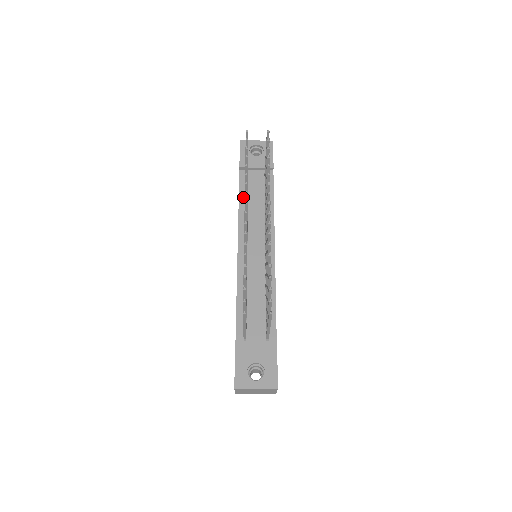
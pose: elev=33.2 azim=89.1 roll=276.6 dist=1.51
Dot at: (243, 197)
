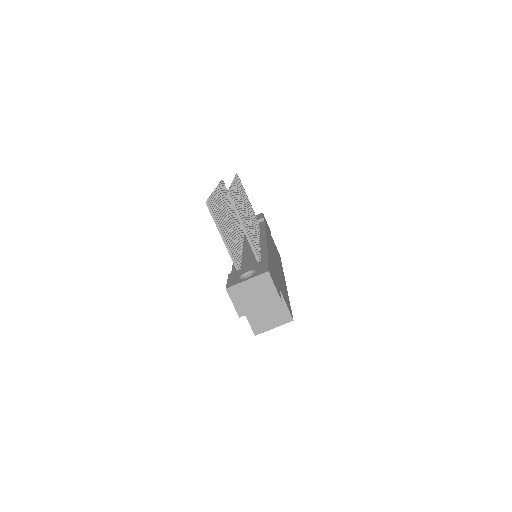
Dot at: occluded
